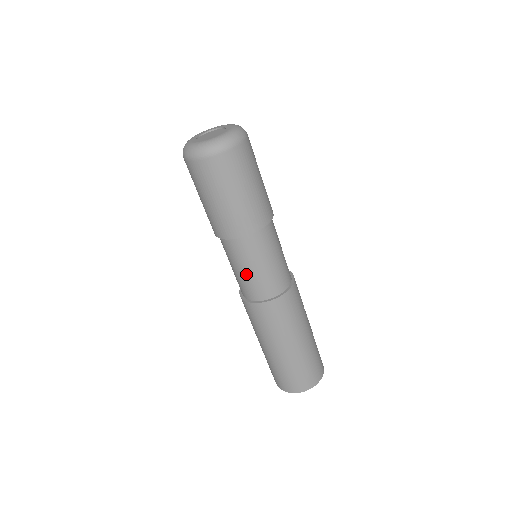
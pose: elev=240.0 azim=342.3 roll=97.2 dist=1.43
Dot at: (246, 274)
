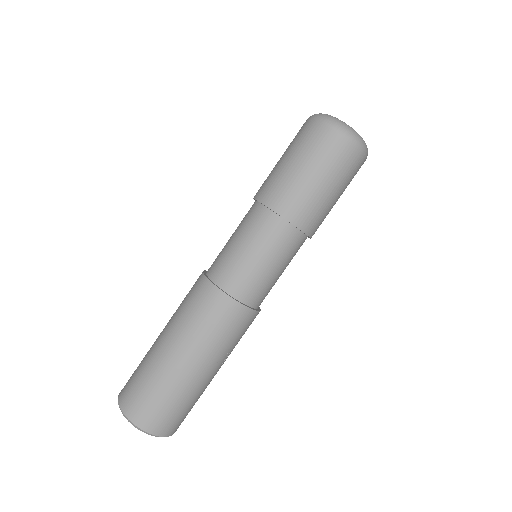
Dot at: (230, 243)
